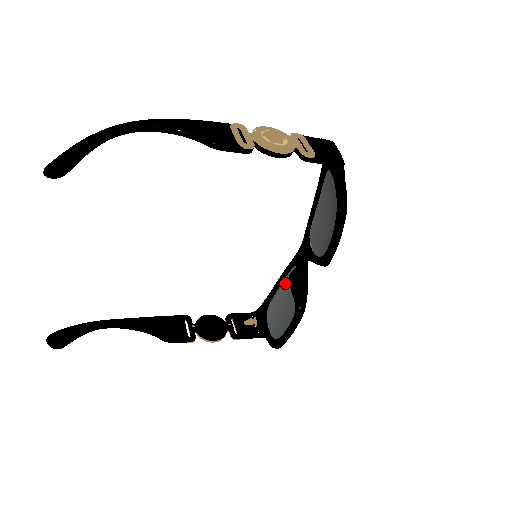
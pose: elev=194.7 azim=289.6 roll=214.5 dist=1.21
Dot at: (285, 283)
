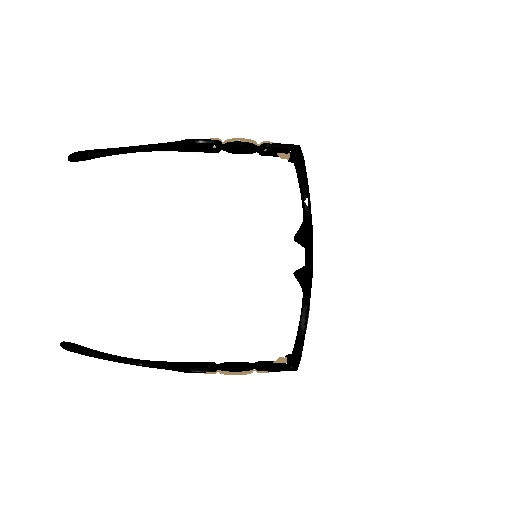
Dot at: occluded
